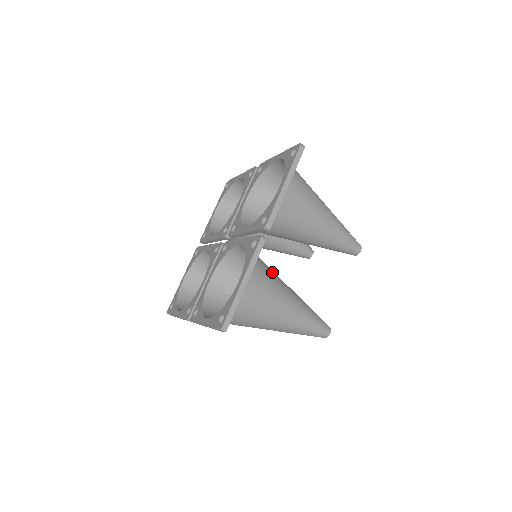
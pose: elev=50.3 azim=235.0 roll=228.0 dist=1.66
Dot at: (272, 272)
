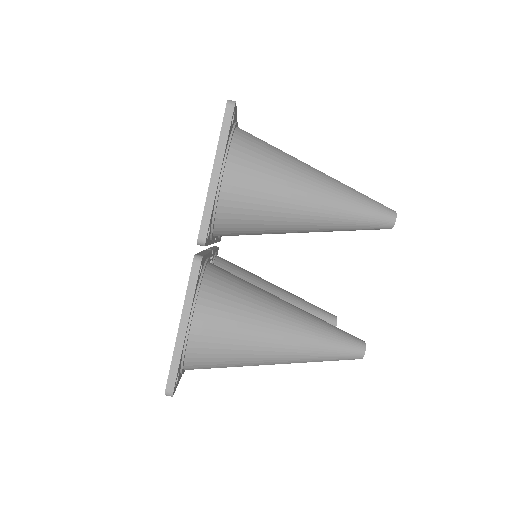
Dot at: occluded
